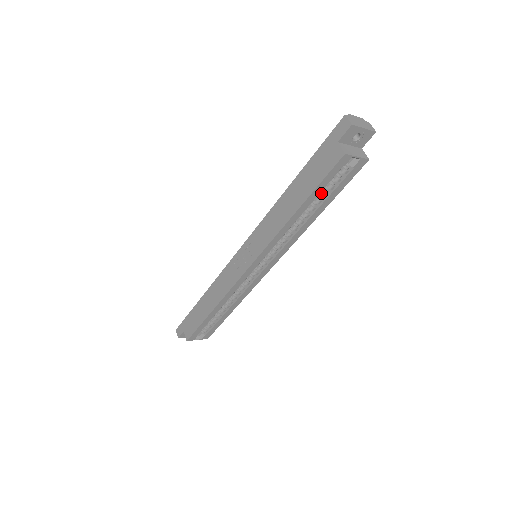
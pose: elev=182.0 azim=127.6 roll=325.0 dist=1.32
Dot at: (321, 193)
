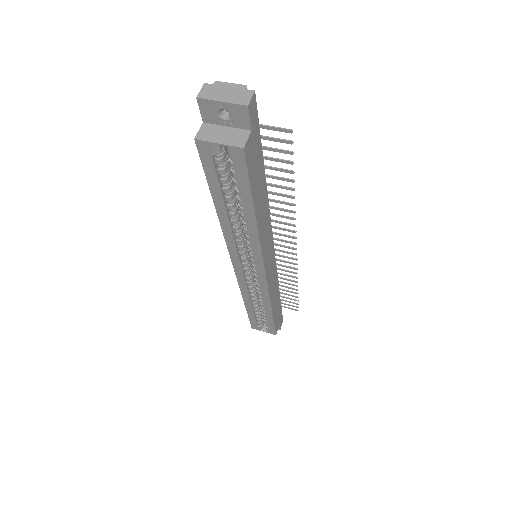
Dot at: (236, 190)
